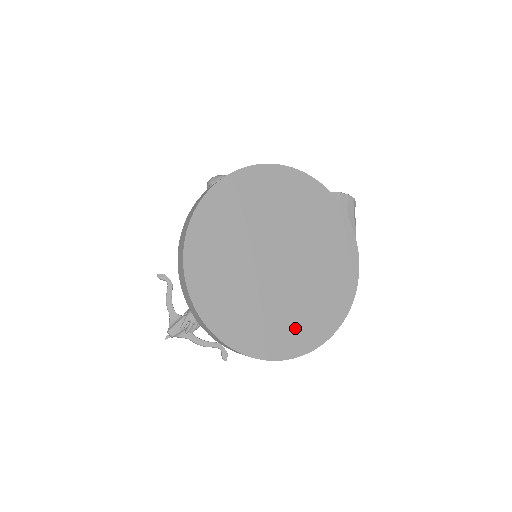
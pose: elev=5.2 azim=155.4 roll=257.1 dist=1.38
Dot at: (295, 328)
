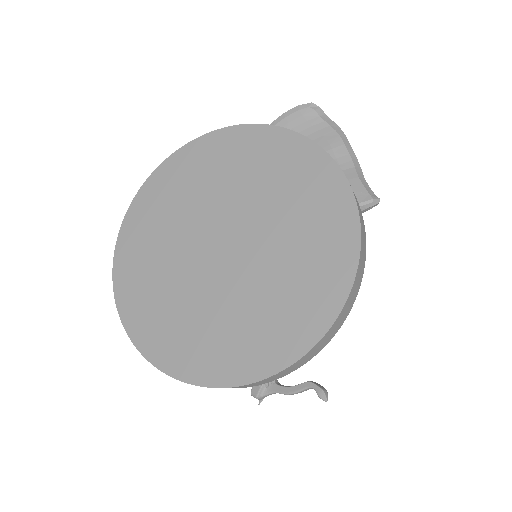
Dot at: (282, 316)
